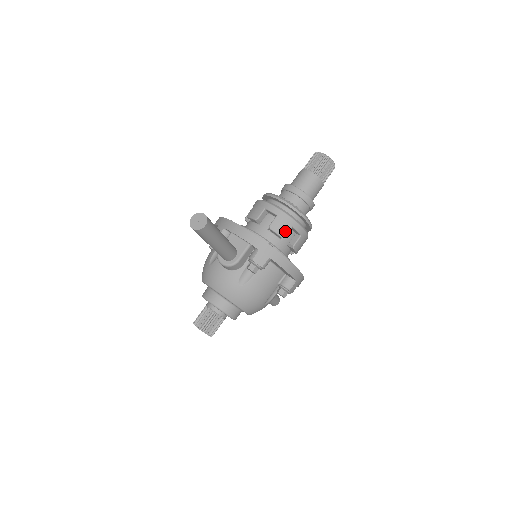
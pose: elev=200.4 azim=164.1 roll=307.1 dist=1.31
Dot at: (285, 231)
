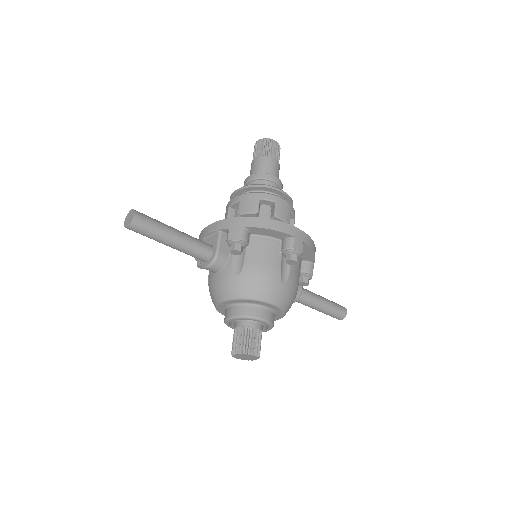
Dot at: (254, 206)
